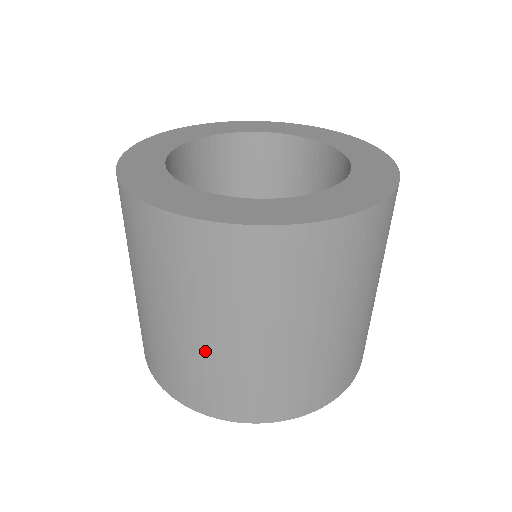
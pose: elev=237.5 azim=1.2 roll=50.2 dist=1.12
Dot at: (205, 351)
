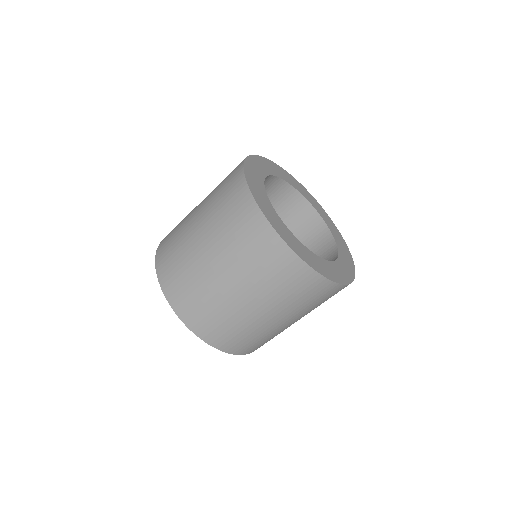
Dot at: (199, 262)
